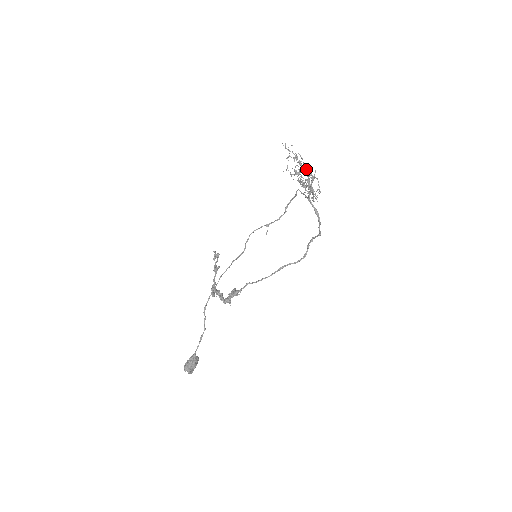
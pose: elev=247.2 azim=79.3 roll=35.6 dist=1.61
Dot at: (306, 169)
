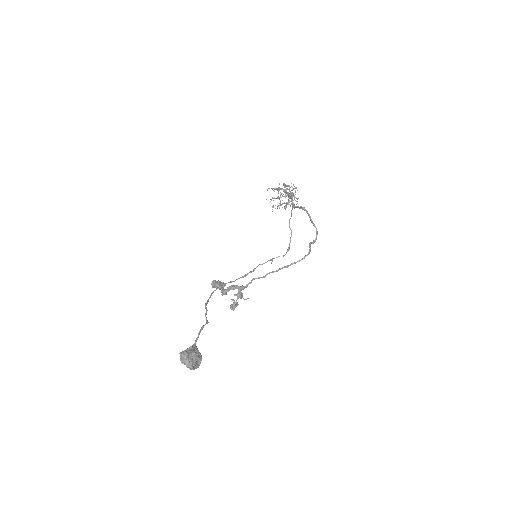
Dot at: (284, 190)
